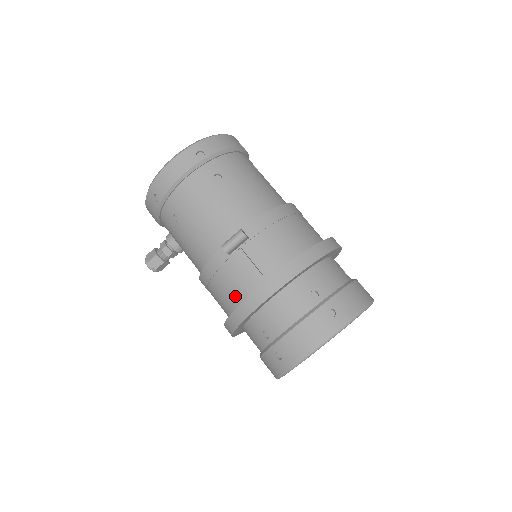
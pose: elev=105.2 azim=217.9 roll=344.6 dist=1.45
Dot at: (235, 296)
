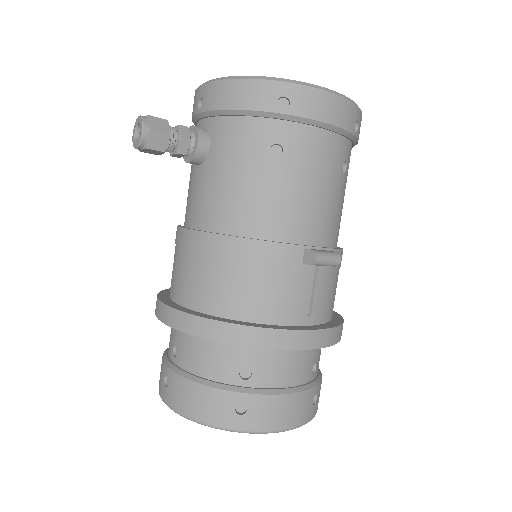
Dot at: (260, 308)
